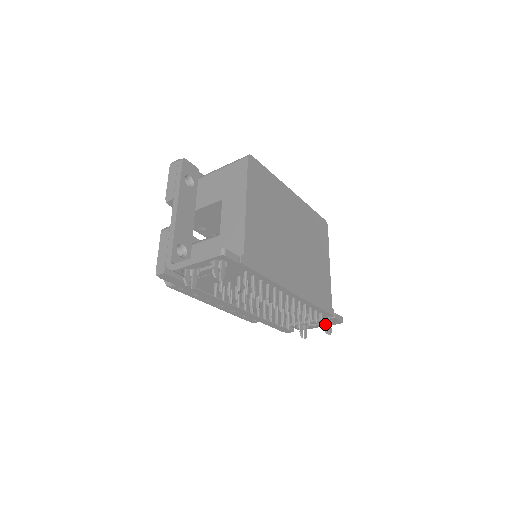
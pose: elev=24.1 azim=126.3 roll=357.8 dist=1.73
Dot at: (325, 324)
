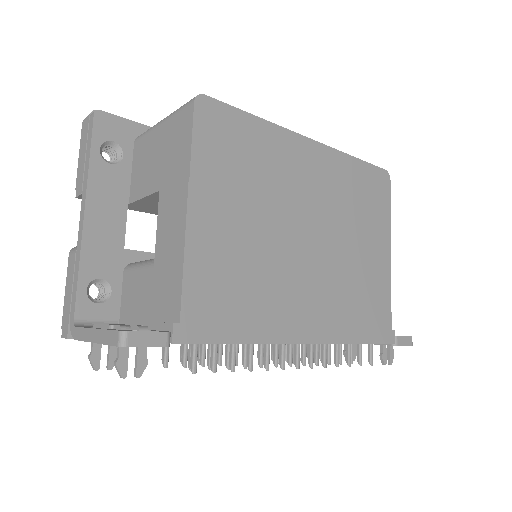
Dot at: (381, 350)
